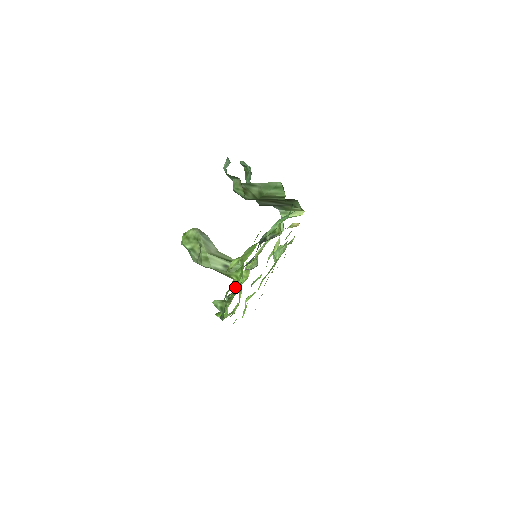
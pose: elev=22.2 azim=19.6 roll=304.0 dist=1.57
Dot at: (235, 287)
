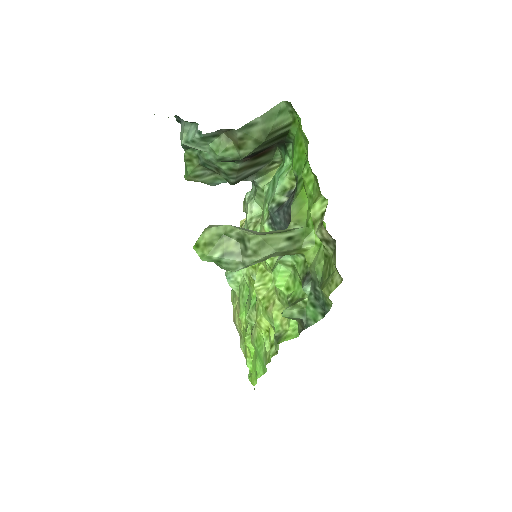
Dot at: (263, 304)
